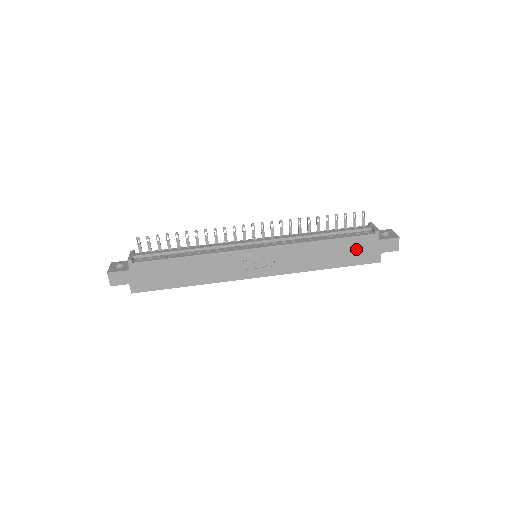
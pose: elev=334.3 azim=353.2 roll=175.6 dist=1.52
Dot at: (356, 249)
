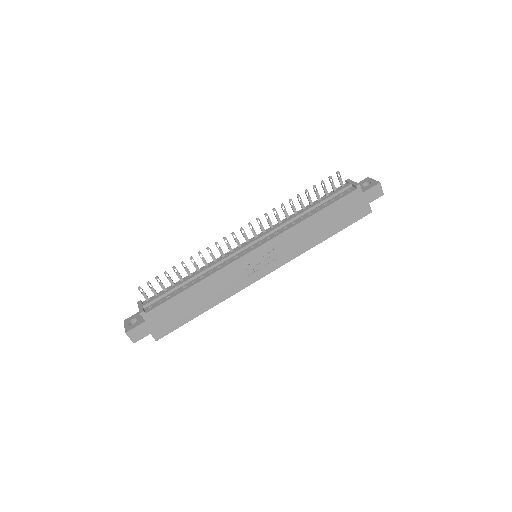
Dot at: (345, 210)
